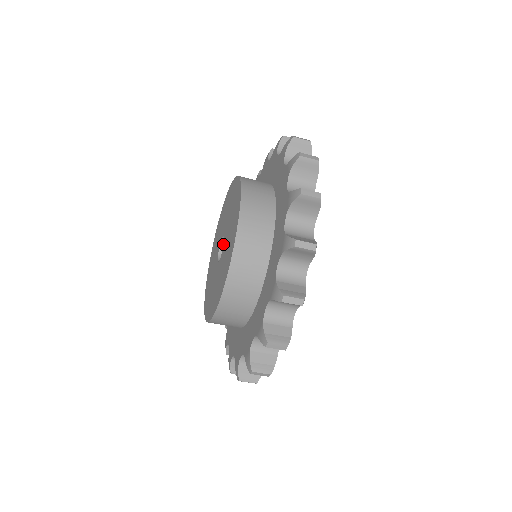
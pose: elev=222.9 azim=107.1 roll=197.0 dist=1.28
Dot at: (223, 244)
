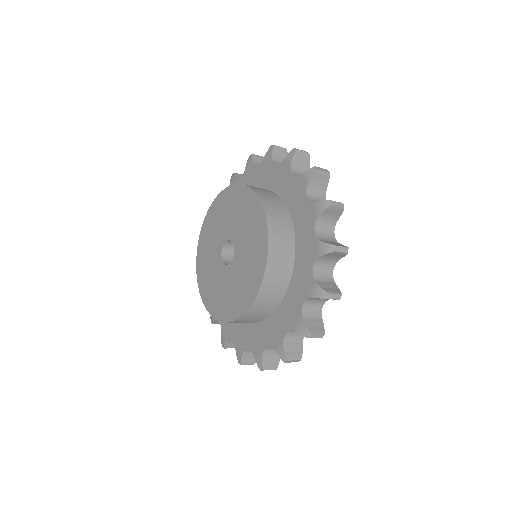
Dot at: (225, 248)
